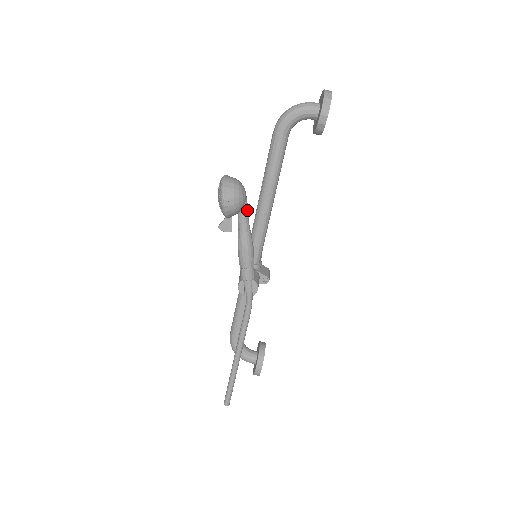
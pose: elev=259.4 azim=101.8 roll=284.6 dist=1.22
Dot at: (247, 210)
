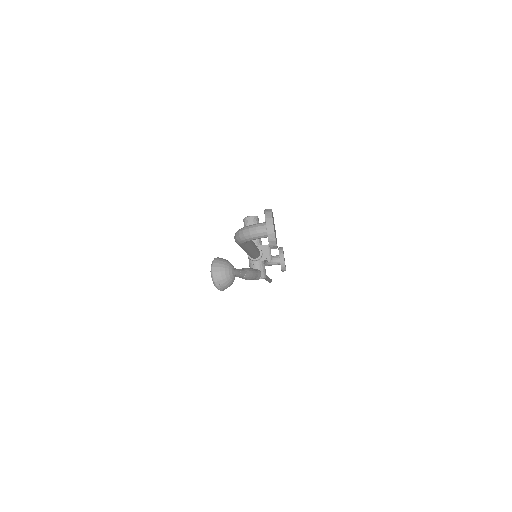
Dot at: (239, 273)
